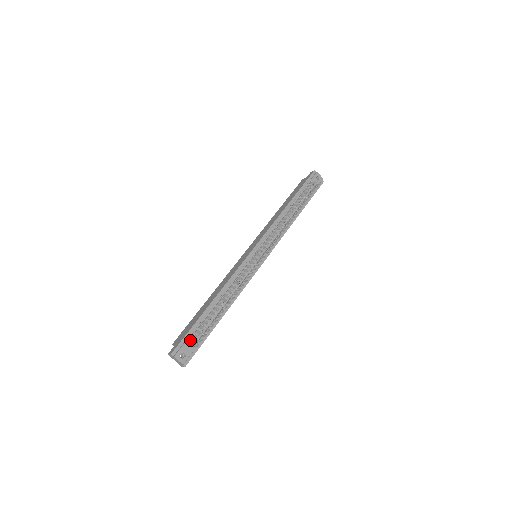
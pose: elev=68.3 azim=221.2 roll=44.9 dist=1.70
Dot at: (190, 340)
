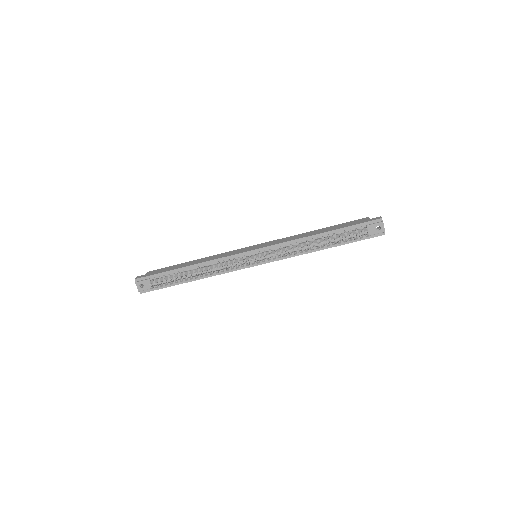
Dot at: (153, 280)
